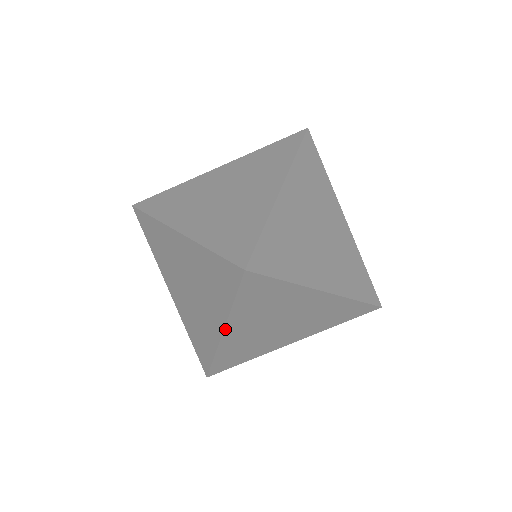
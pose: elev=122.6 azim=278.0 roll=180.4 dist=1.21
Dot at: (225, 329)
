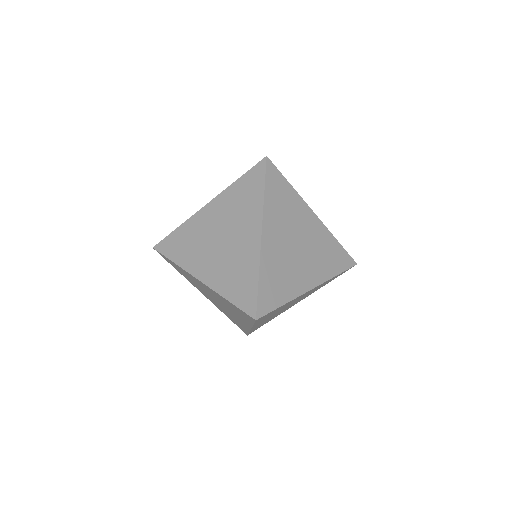
Dot at: occluded
